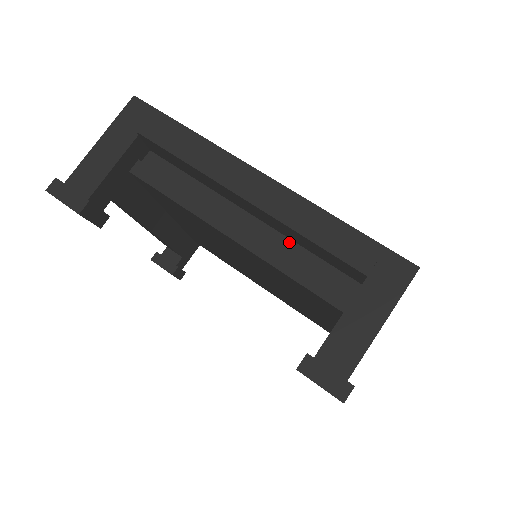
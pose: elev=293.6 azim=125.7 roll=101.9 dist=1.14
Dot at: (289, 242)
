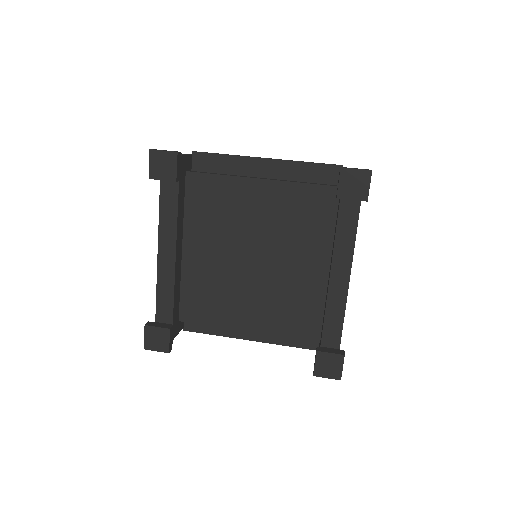
Dot at: occluded
